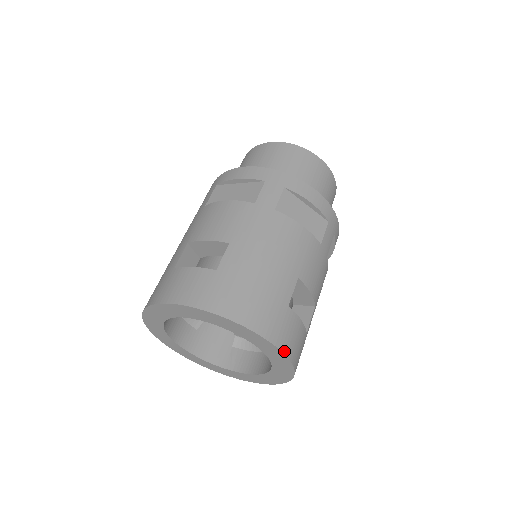
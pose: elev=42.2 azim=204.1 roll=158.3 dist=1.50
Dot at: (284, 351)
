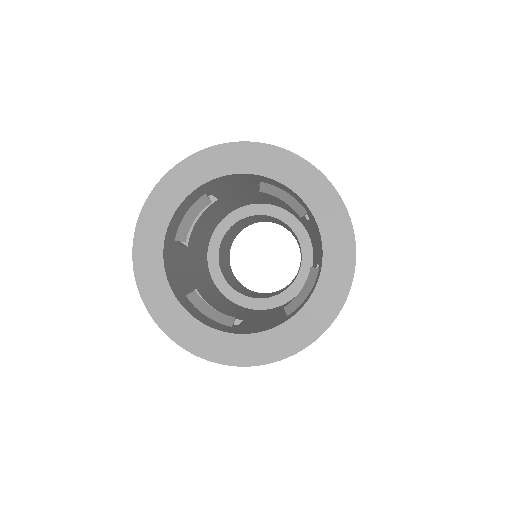
Dot at: (344, 302)
